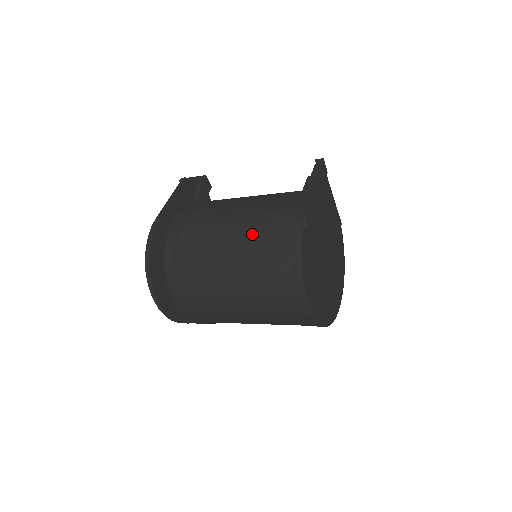
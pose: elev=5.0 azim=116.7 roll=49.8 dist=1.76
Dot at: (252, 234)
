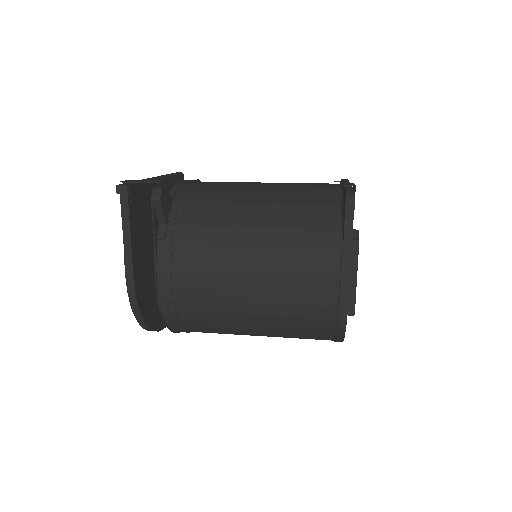
Dot at: (283, 316)
